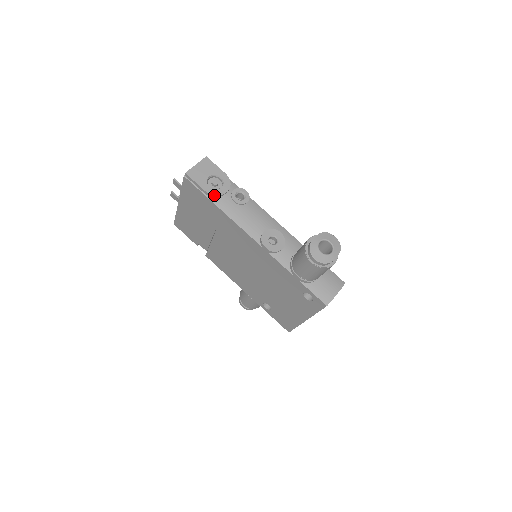
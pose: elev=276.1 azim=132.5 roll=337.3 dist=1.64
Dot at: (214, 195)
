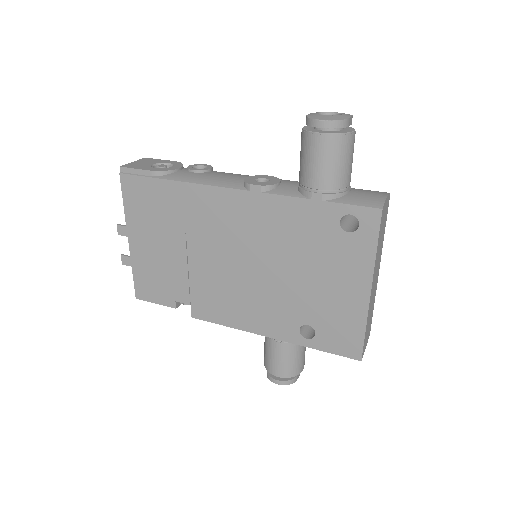
Dot at: (164, 171)
